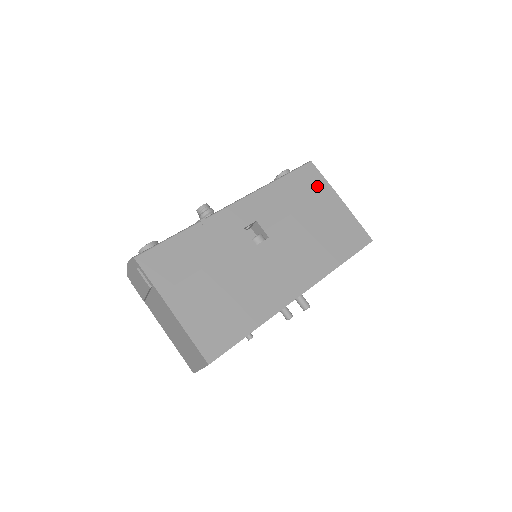
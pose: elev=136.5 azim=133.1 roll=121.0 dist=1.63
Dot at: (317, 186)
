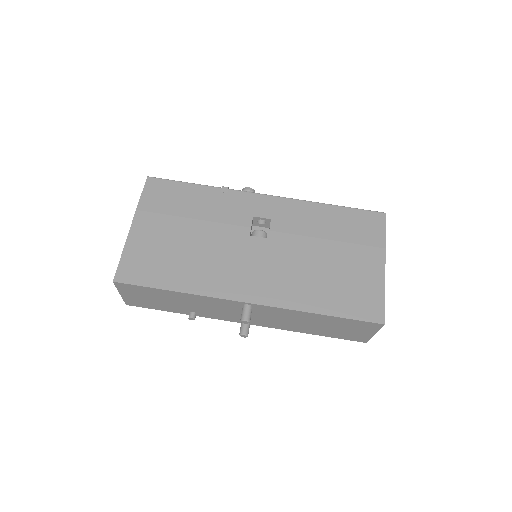
Dot at: (368, 235)
